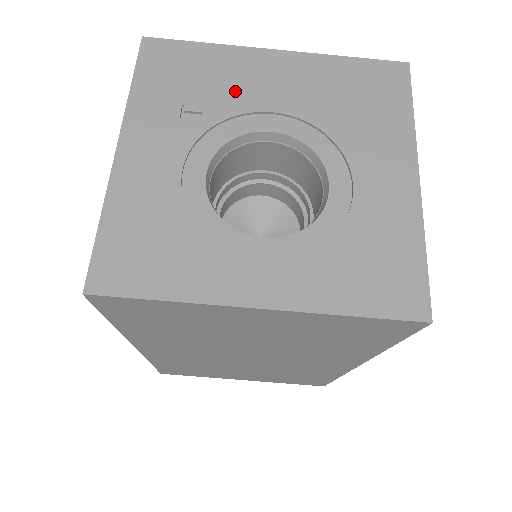
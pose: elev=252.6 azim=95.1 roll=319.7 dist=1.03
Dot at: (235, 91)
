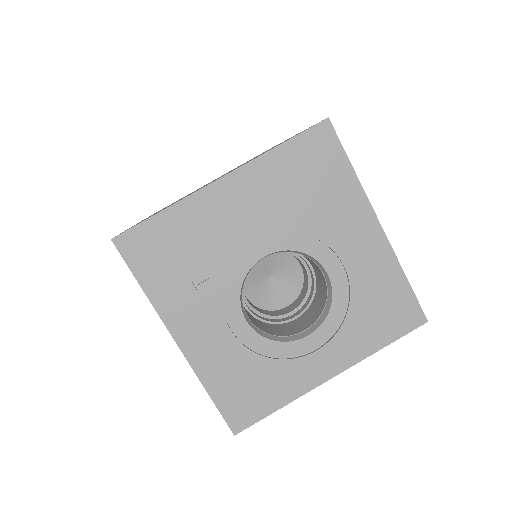
Dot at: (218, 241)
